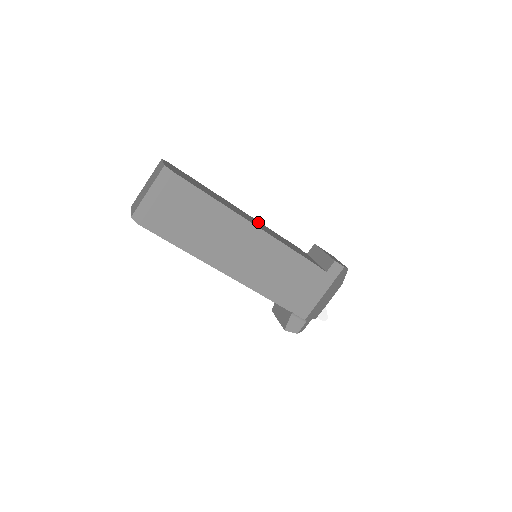
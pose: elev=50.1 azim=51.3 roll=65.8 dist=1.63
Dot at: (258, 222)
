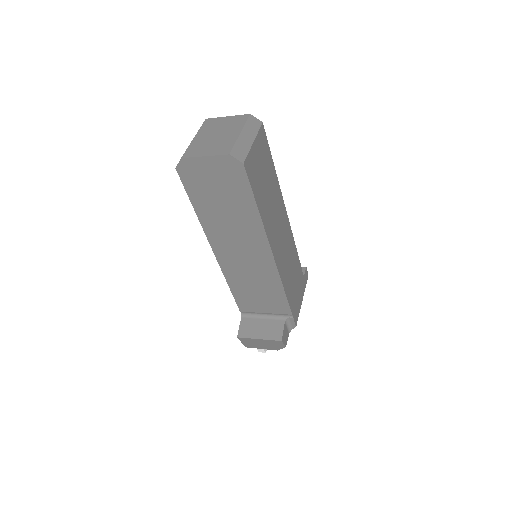
Dot at: occluded
